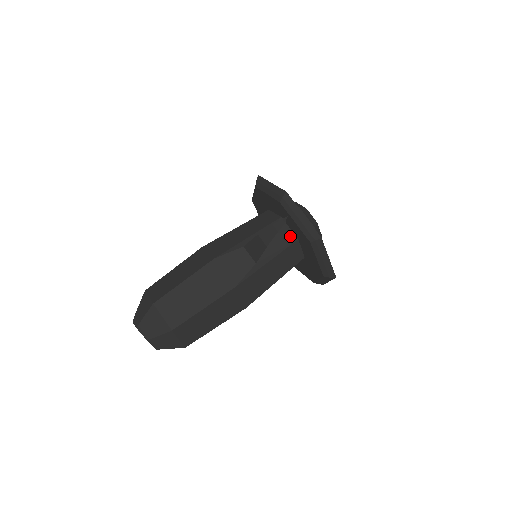
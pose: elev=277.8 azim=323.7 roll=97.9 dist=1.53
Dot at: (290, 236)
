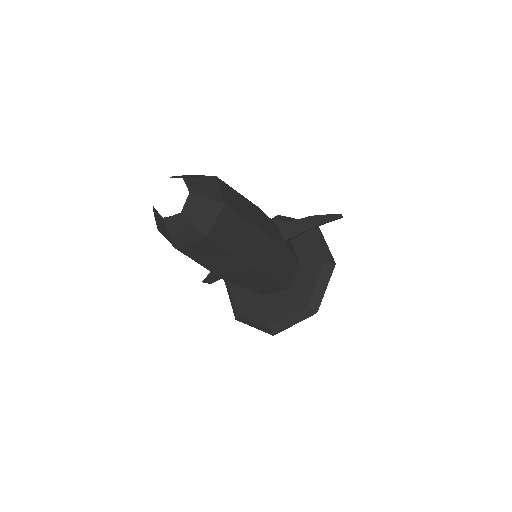
Dot at: occluded
